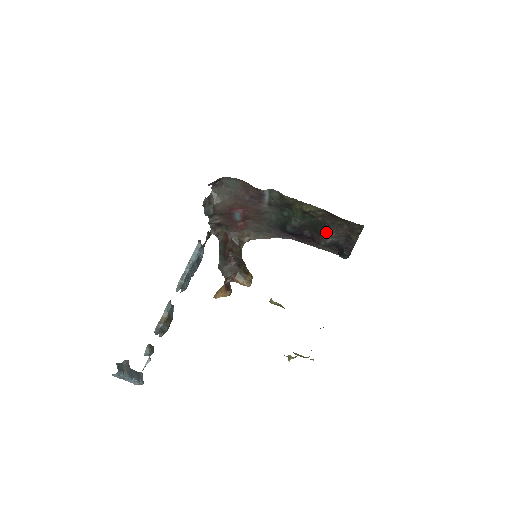
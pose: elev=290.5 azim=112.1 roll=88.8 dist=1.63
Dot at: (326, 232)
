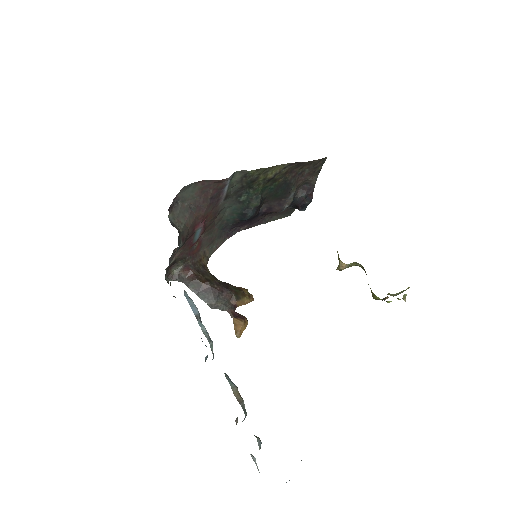
Dot at: (288, 191)
